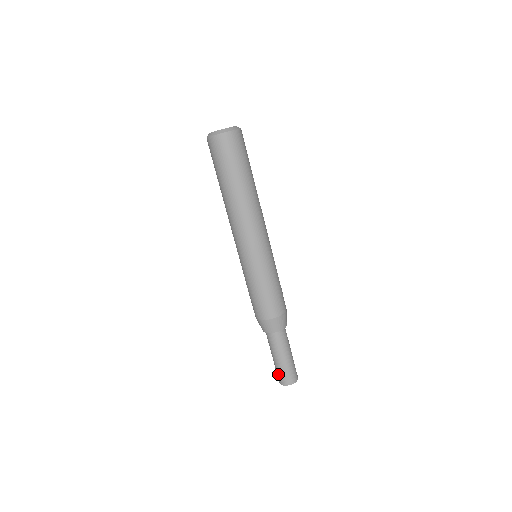
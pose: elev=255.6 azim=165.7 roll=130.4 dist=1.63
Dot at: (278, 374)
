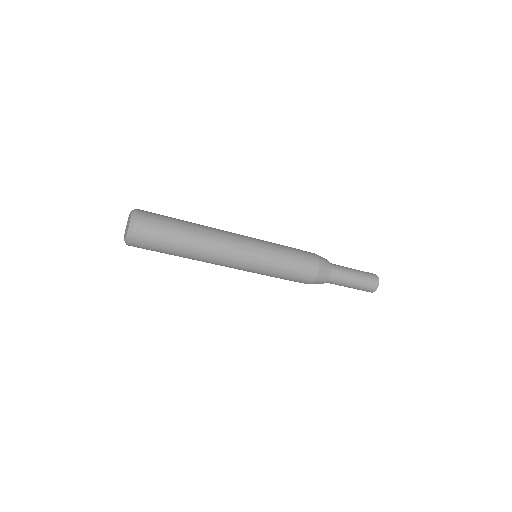
Dot at: occluded
